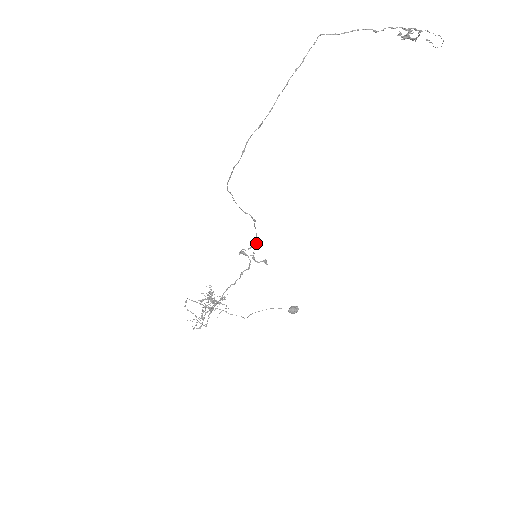
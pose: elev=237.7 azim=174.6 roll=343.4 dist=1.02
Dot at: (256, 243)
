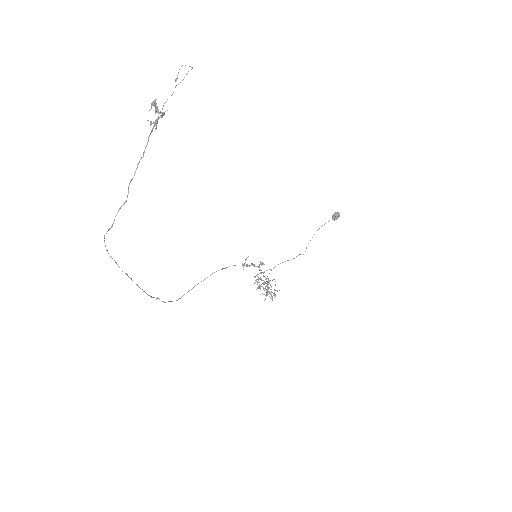
Dot at: (242, 265)
